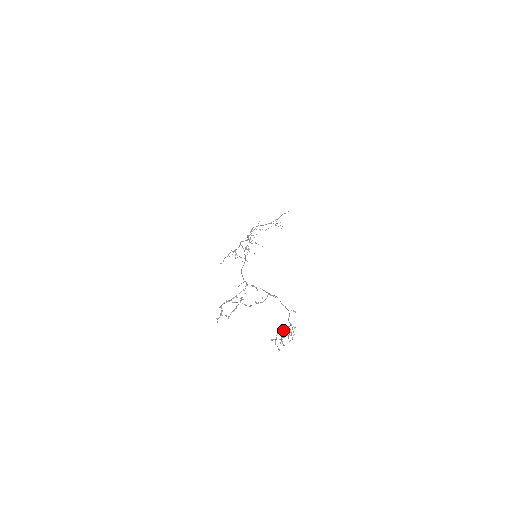
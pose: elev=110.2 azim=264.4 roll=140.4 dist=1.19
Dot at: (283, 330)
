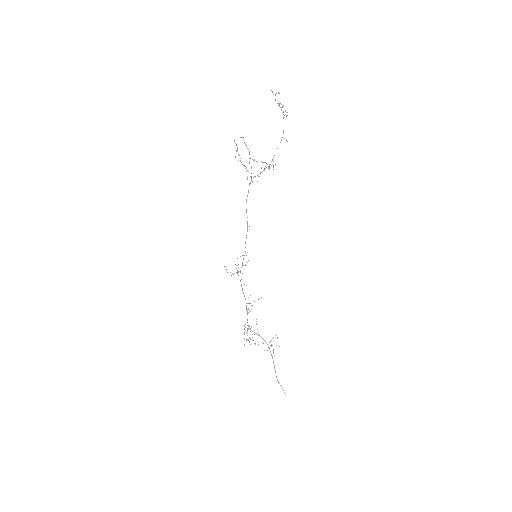
Dot at: (279, 106)
